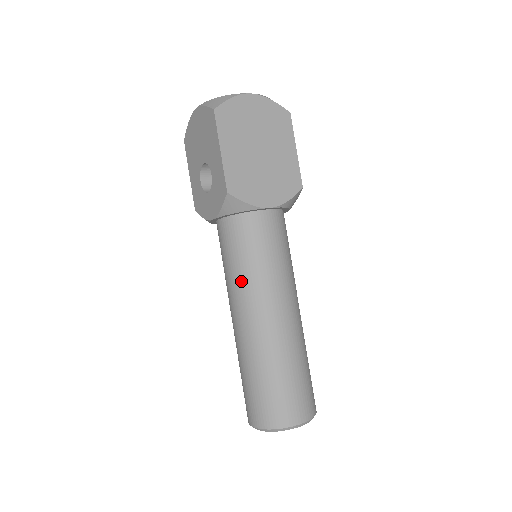
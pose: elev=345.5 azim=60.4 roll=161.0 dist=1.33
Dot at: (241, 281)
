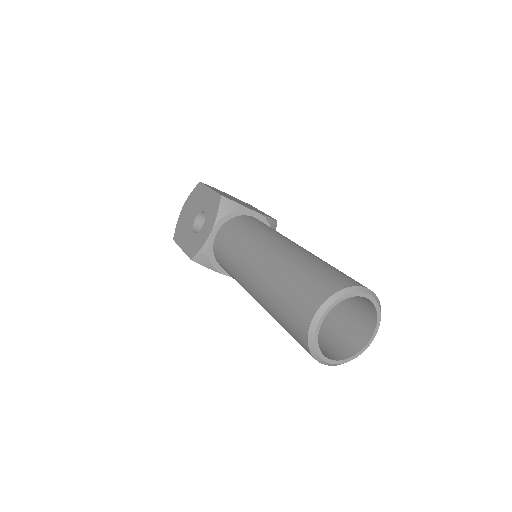
Dot at: (249, 239)
